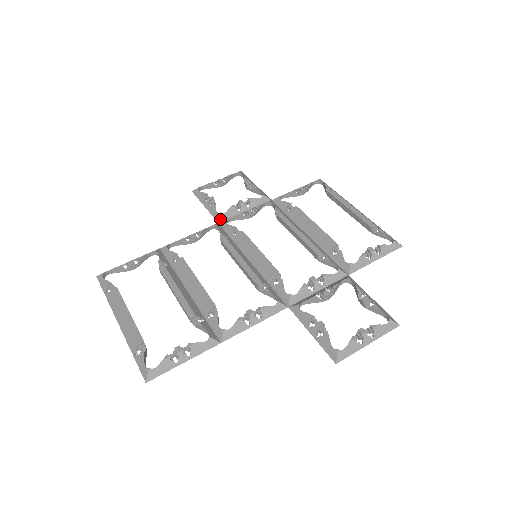
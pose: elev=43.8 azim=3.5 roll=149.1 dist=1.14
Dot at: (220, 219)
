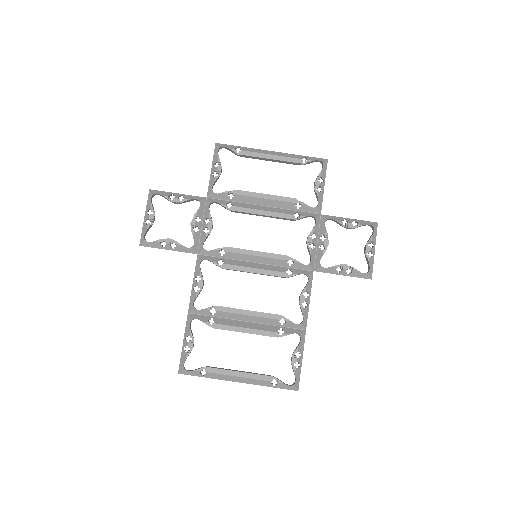
Dot at: (196, 250)
